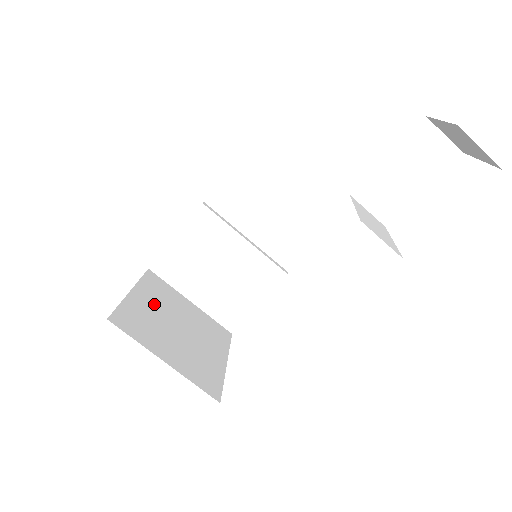
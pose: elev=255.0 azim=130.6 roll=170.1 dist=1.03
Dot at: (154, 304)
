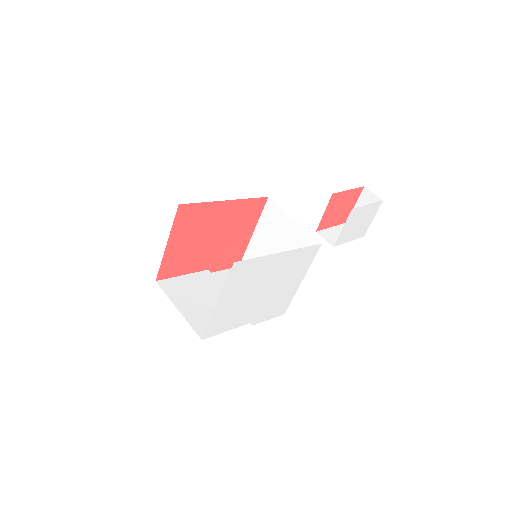
Dot at: occluded
